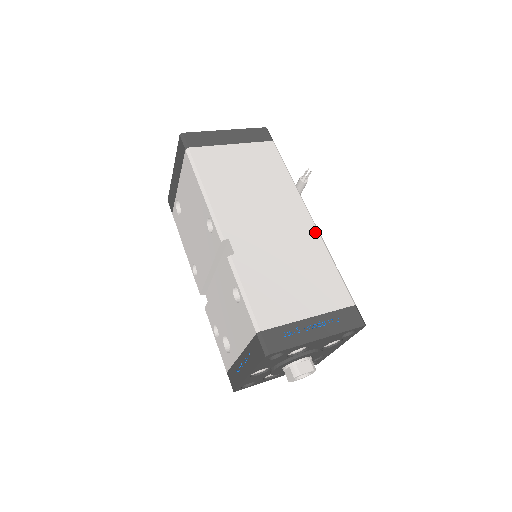
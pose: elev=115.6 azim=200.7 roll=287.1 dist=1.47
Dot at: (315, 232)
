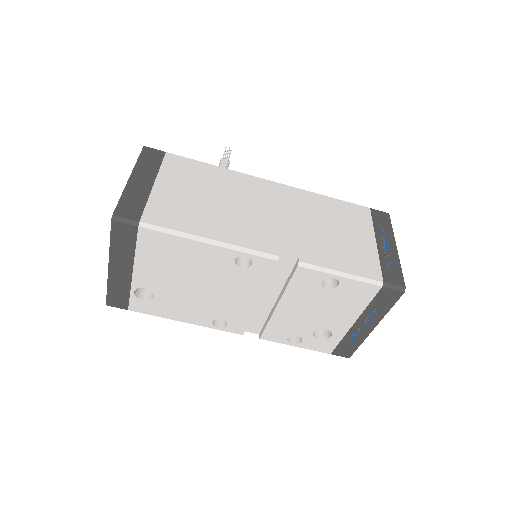
Dot at: (291, 189)
